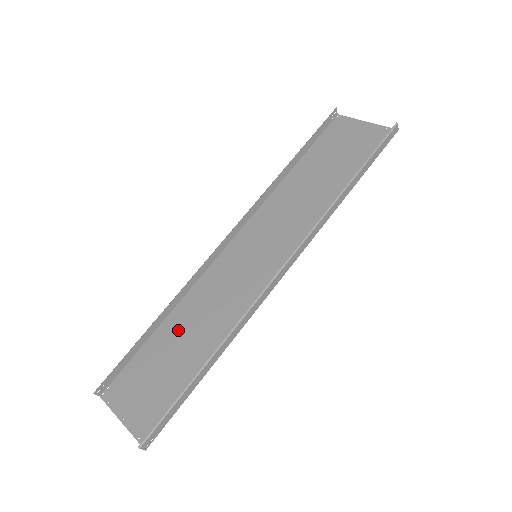
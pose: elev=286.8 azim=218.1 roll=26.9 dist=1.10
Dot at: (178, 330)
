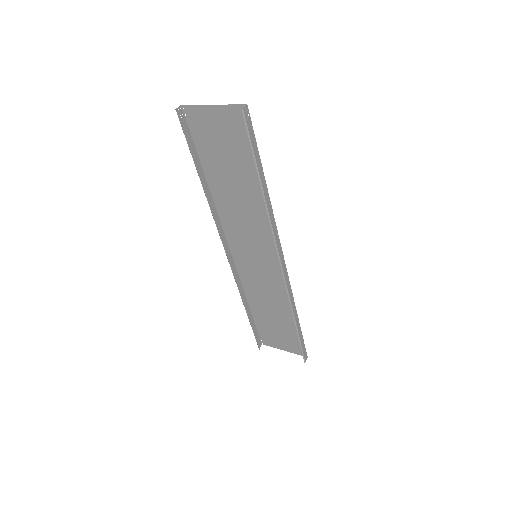
Dot at: (262, 308)
